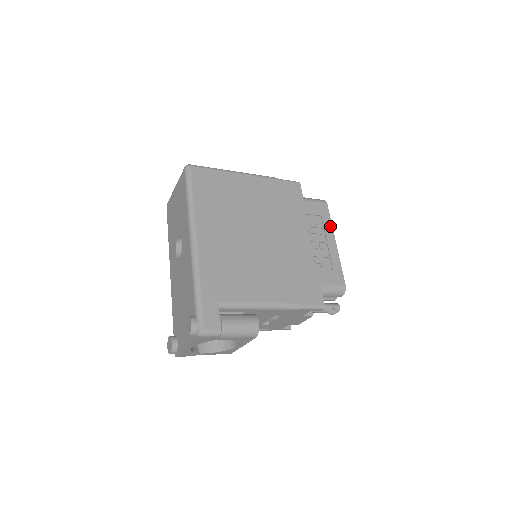
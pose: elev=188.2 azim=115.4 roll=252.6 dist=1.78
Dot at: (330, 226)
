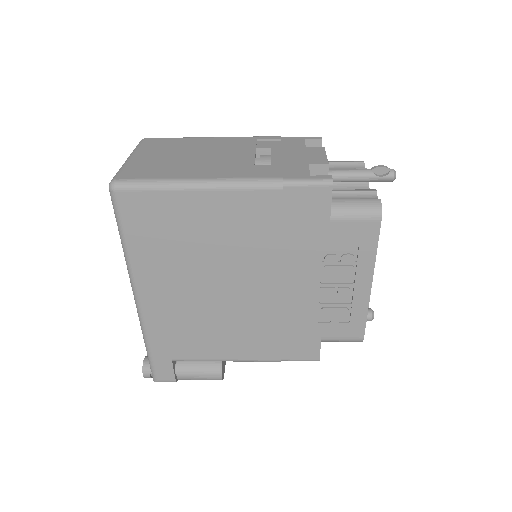
Dot at: (371, 260)
